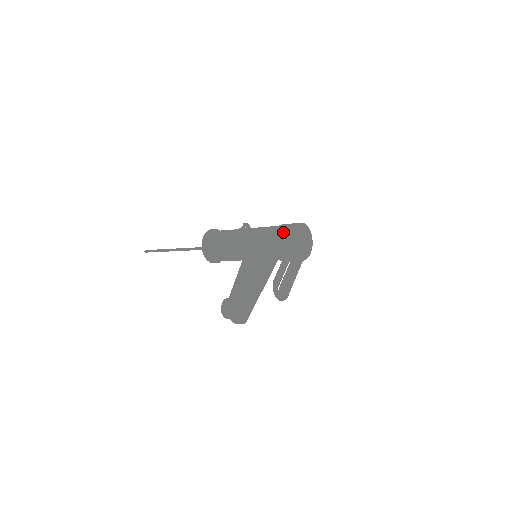
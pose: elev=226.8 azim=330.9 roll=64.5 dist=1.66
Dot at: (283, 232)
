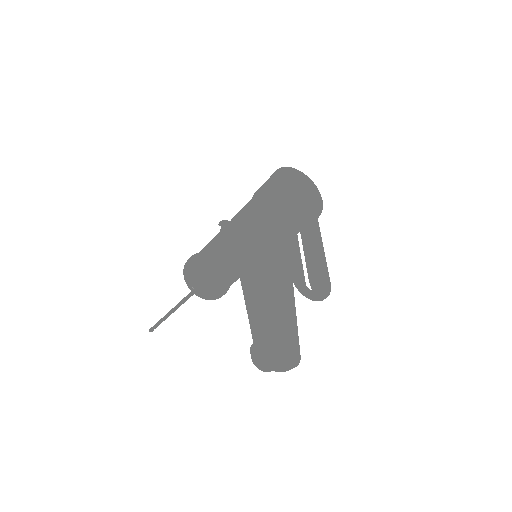
Dot at: (262, 201)
